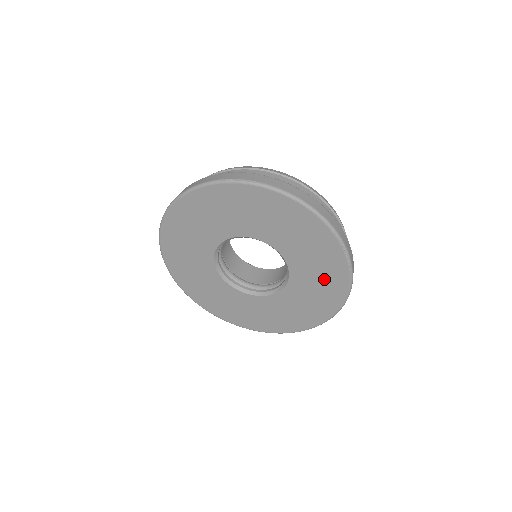
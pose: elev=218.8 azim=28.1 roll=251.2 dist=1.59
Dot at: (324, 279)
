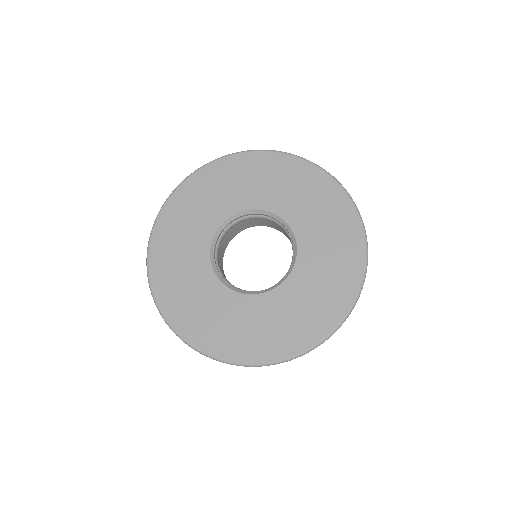
Dot at: (327, 289)
